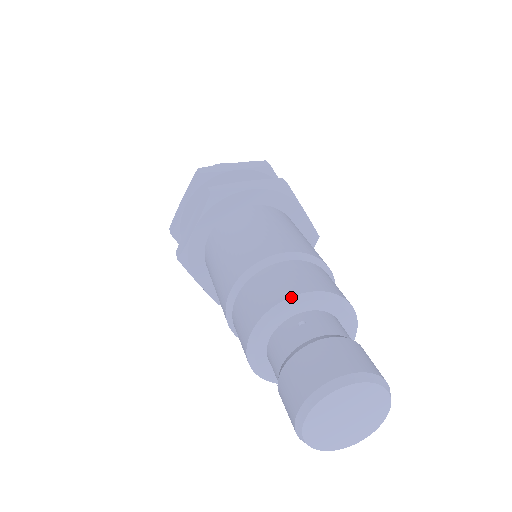
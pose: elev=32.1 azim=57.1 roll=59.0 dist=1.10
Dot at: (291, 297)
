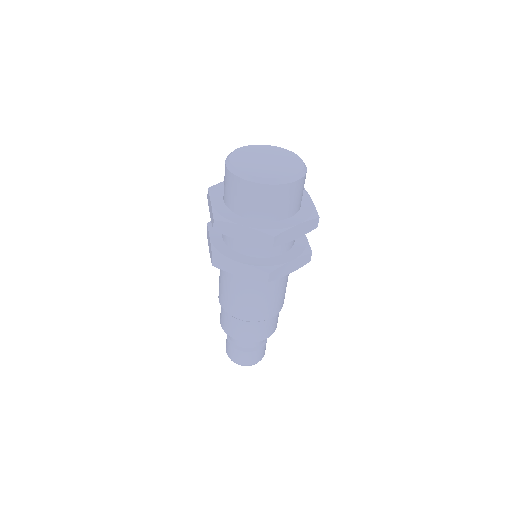
Dot at: occluded
